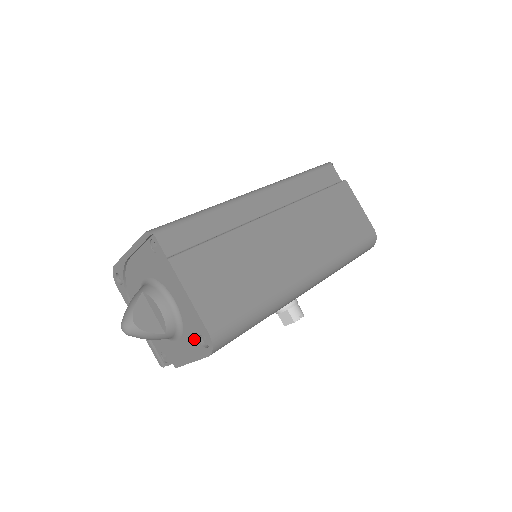
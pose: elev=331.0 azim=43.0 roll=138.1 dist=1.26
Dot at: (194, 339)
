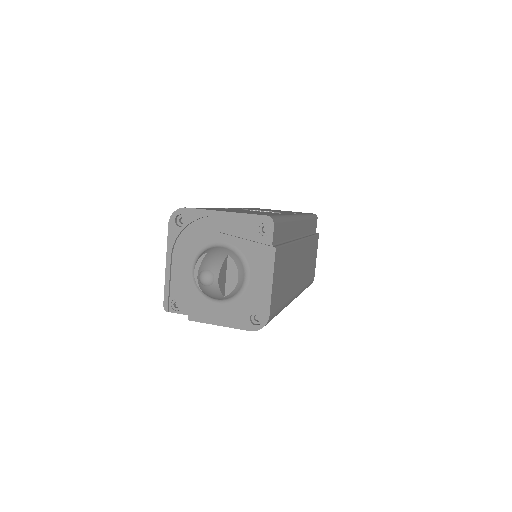
Dot at: (244, 312)
